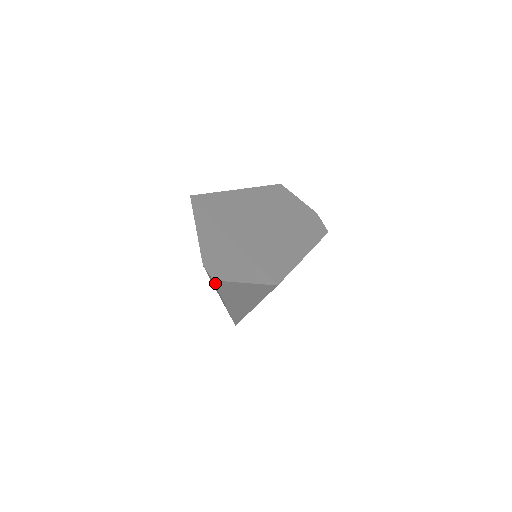
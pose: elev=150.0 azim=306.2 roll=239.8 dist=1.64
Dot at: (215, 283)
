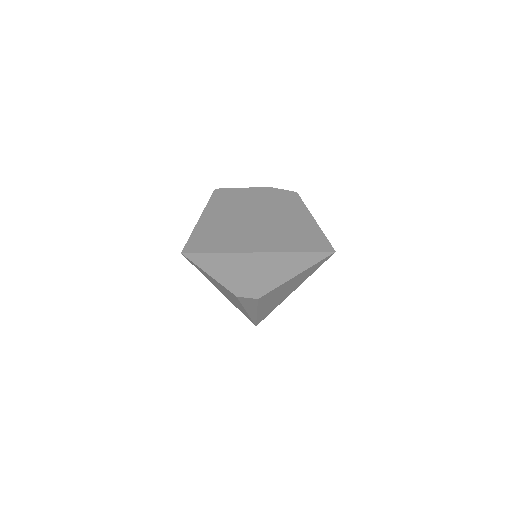
Dot at: (258, 300)
